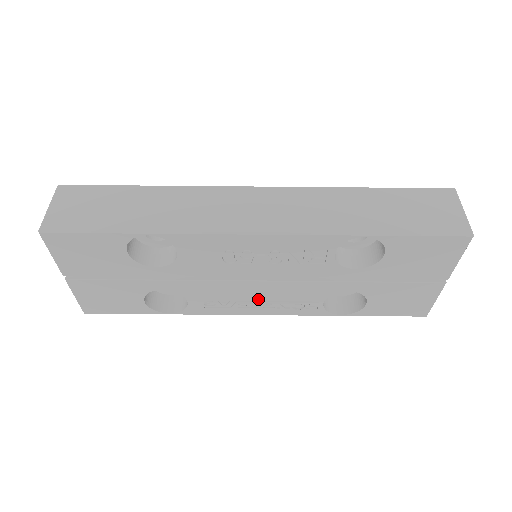
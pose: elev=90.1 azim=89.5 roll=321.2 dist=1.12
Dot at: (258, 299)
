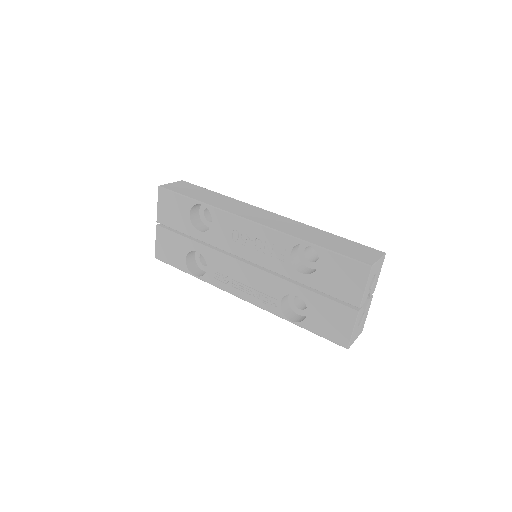
Dot at: (244, 282)
